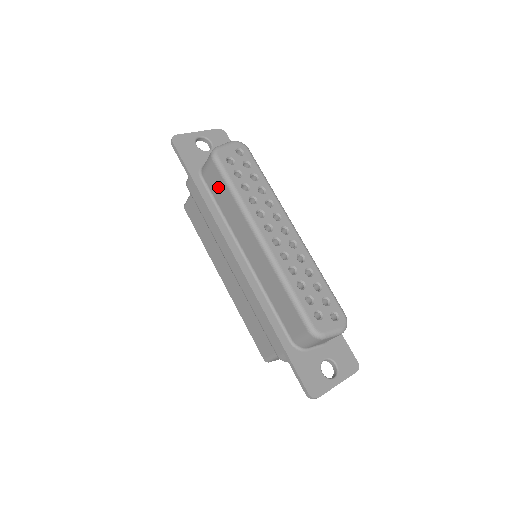
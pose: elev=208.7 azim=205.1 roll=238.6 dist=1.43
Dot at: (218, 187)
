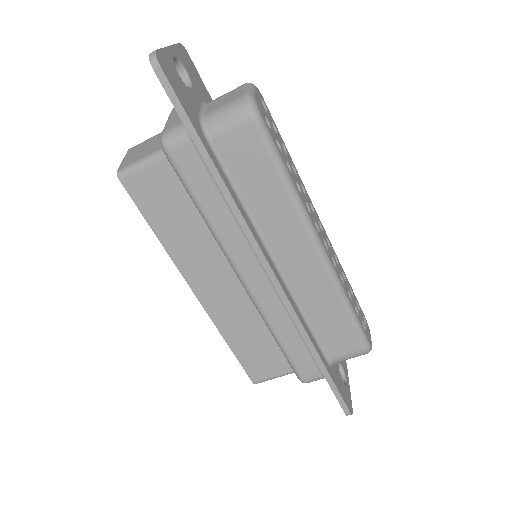
Dot at: (250, 164)
